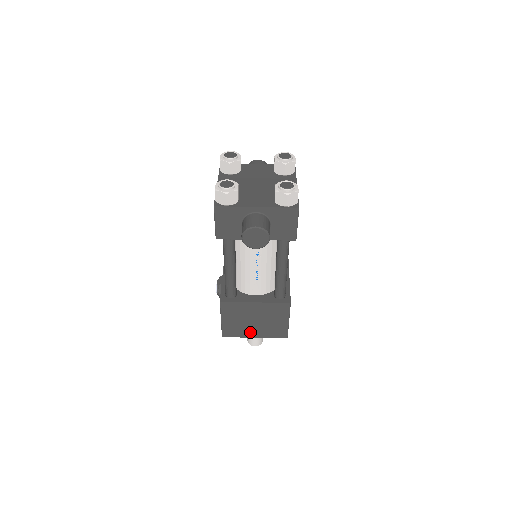
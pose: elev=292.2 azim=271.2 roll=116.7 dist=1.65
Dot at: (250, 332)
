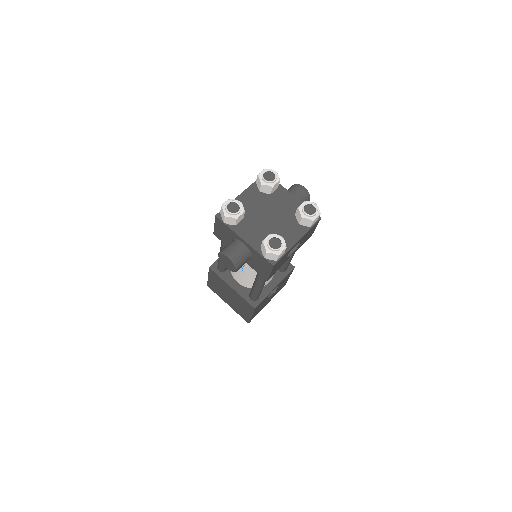
Dot at: (225, 299)
